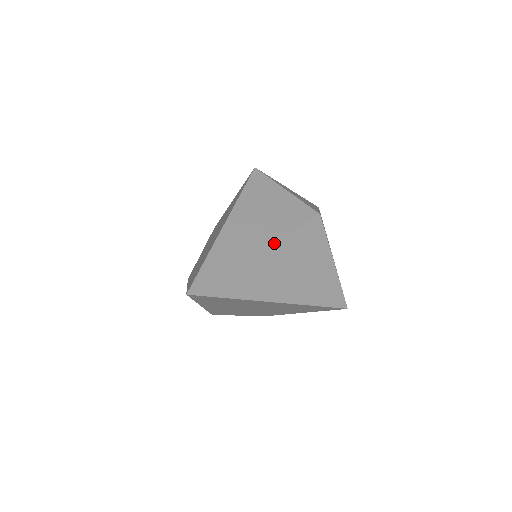
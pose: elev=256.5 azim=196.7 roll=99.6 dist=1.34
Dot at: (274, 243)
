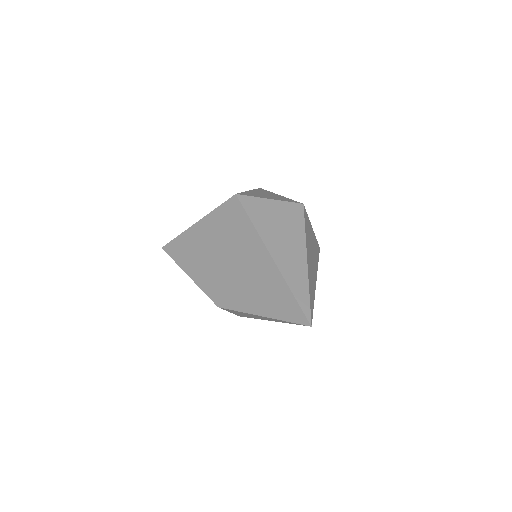
Dot at: (306, 248)
